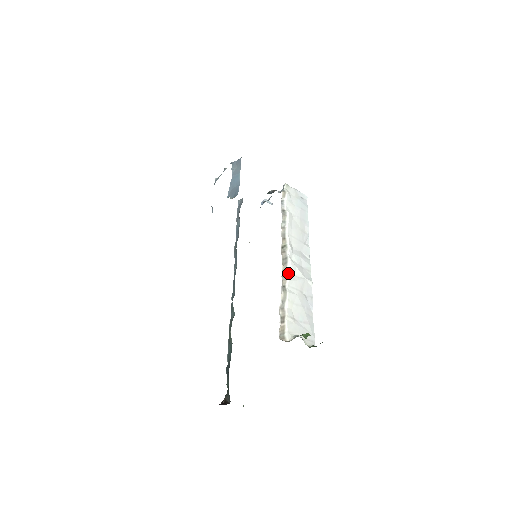
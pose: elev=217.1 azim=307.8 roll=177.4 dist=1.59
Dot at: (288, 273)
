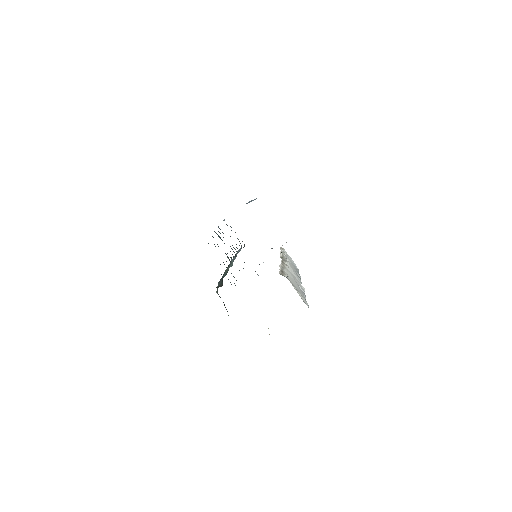
Dot at: (287, 264)
